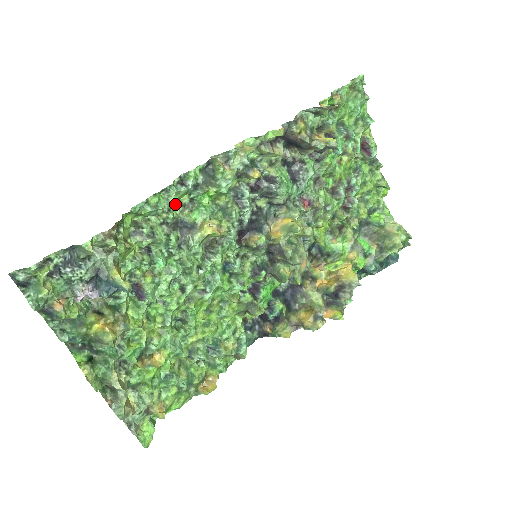
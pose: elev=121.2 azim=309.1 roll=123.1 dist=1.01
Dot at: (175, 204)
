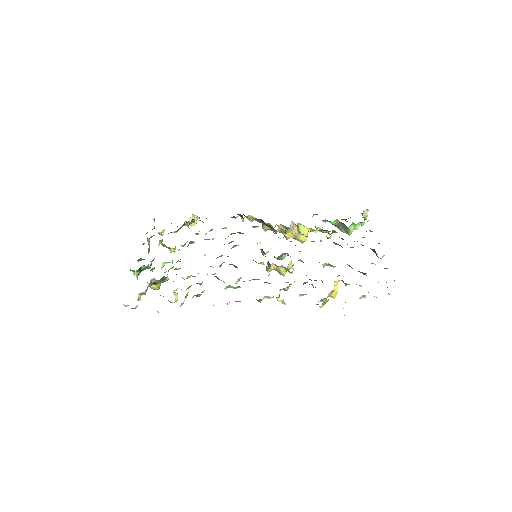
Dot at: occluded
